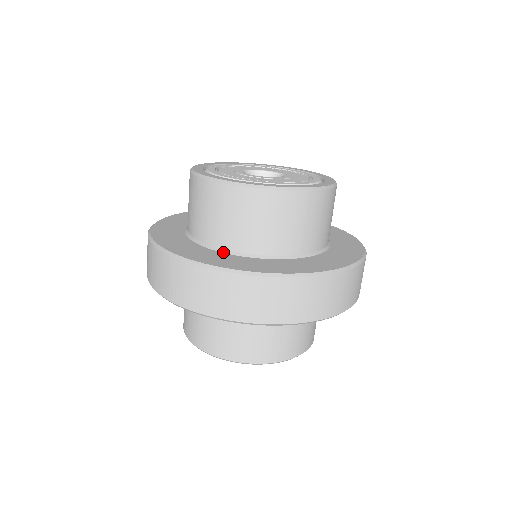
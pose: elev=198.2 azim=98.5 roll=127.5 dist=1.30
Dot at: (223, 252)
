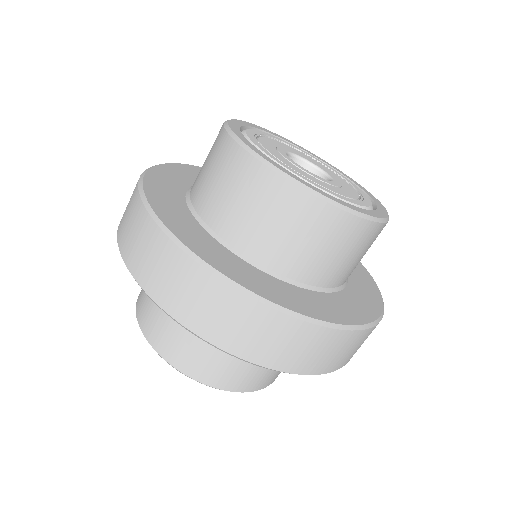
Dot at: (221, 243)
